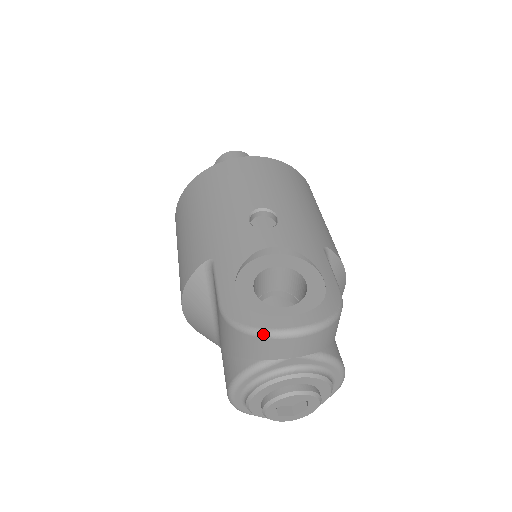
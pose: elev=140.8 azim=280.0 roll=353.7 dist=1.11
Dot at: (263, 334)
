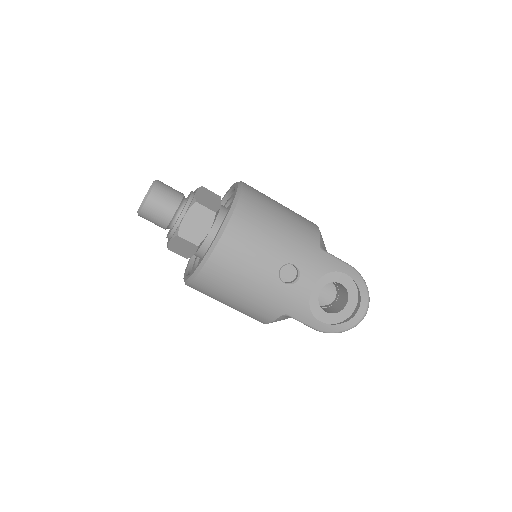
Dot at: occluded
